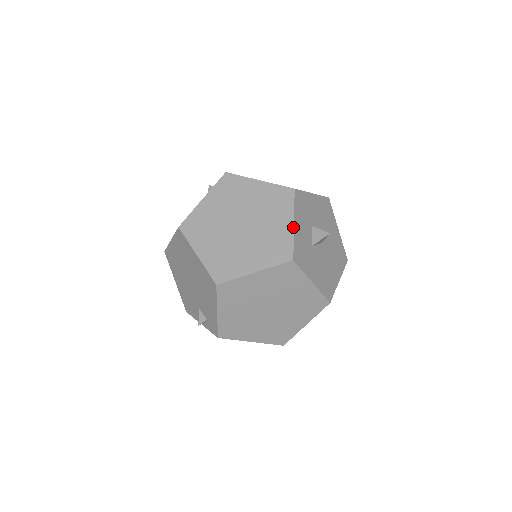
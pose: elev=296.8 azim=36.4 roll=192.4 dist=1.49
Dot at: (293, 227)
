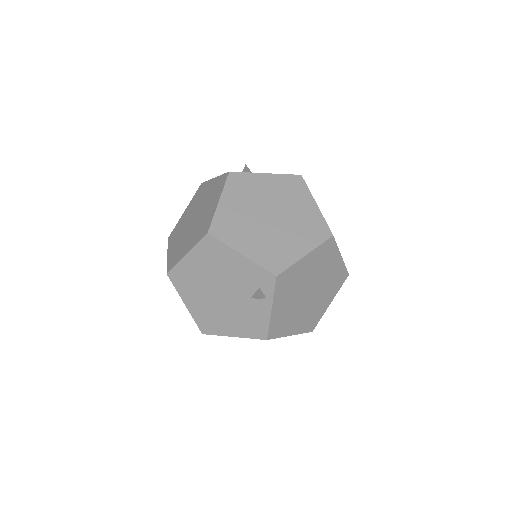
Dot at: (215, 178)
